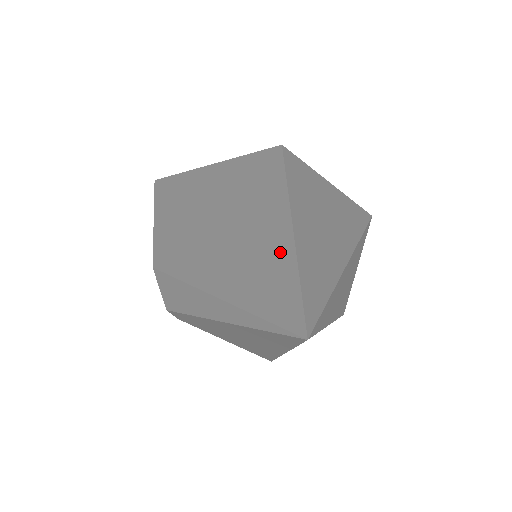
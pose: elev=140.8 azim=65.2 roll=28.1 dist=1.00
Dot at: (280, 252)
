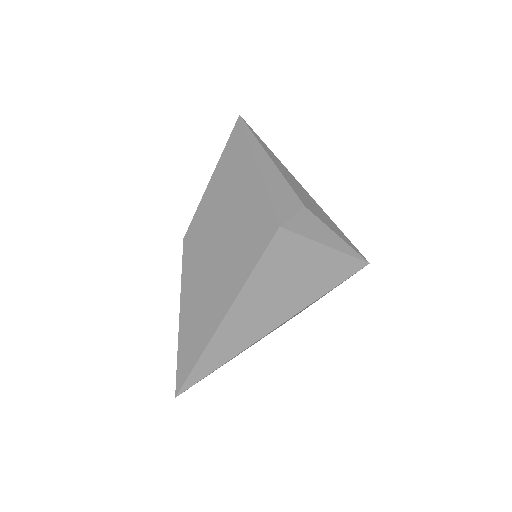
Dot at: (206, 332)
